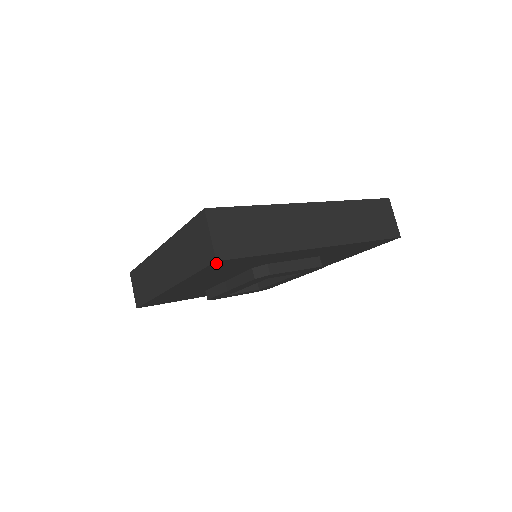
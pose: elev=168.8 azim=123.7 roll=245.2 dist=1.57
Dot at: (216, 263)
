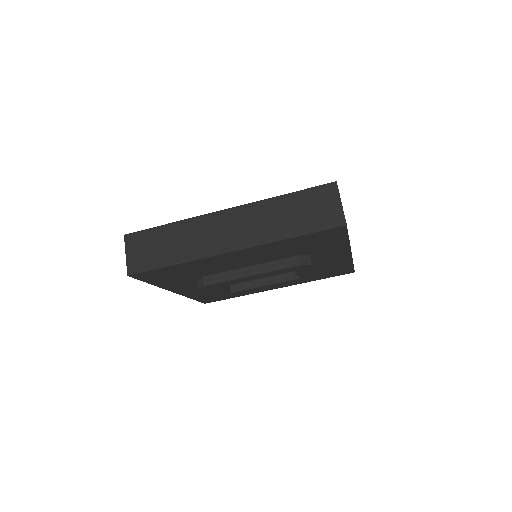
Dot at: (337, 228)
